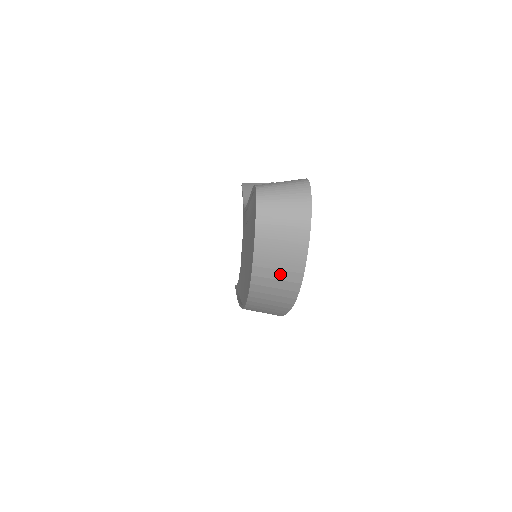
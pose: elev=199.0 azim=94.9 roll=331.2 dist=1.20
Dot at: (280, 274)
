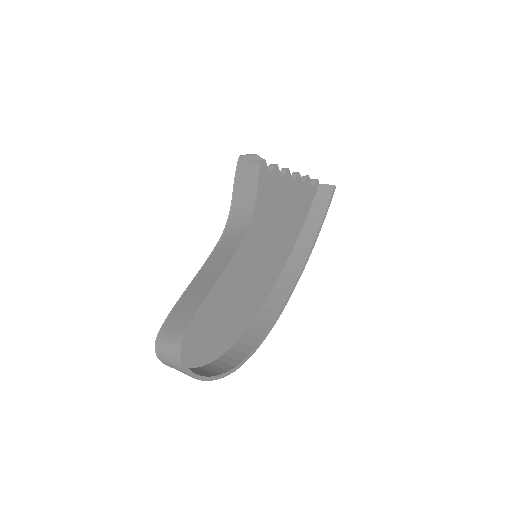
Dot at: occluded
